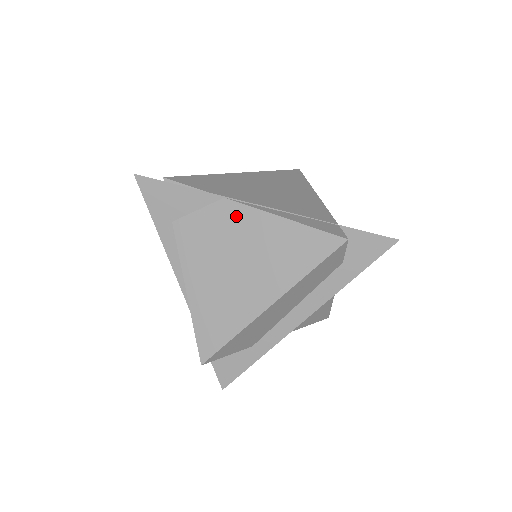
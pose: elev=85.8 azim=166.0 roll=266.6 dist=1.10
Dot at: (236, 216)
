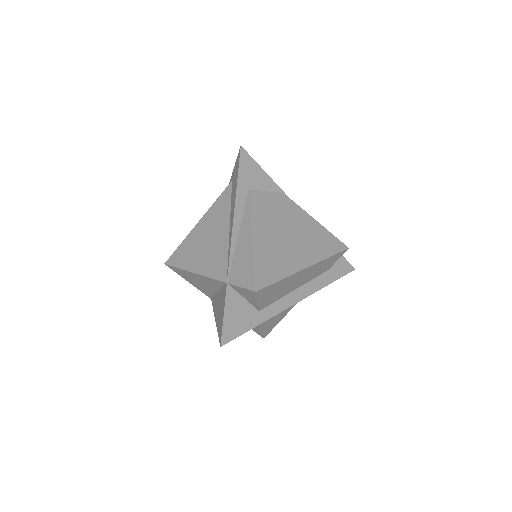
Dot at: (291, 207)
